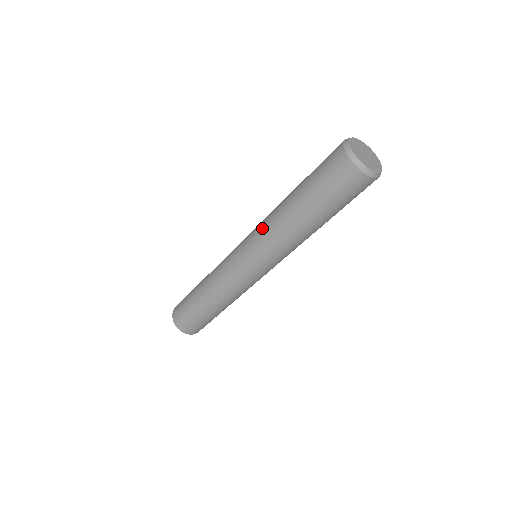
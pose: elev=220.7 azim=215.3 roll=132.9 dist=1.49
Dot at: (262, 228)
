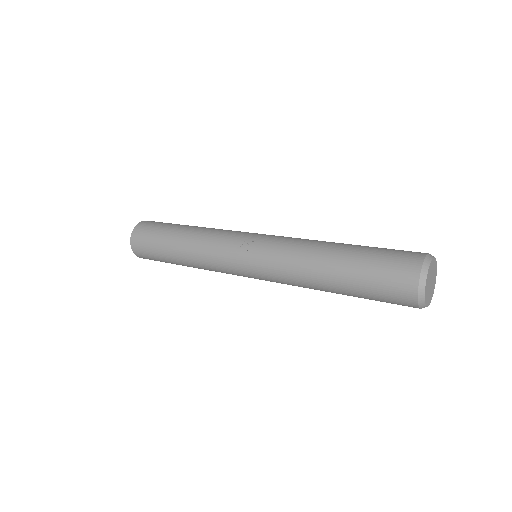
Dot at: (282, 274)
